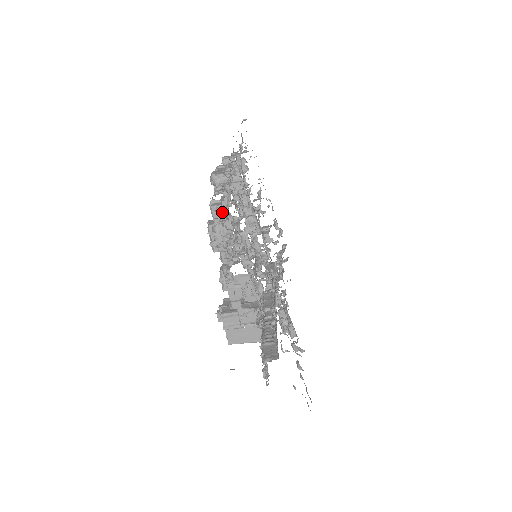
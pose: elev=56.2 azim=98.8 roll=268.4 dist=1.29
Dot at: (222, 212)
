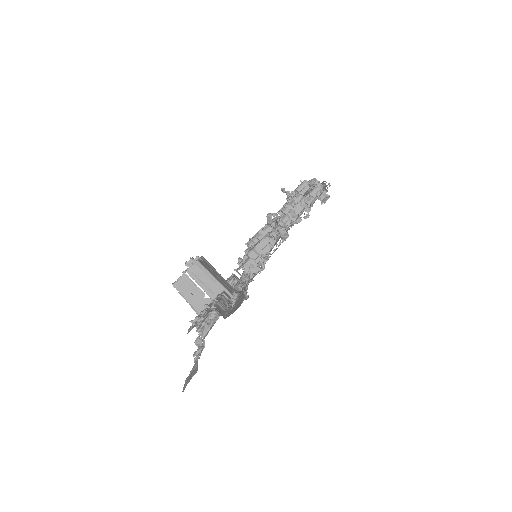
Dot at: (323, 196)
